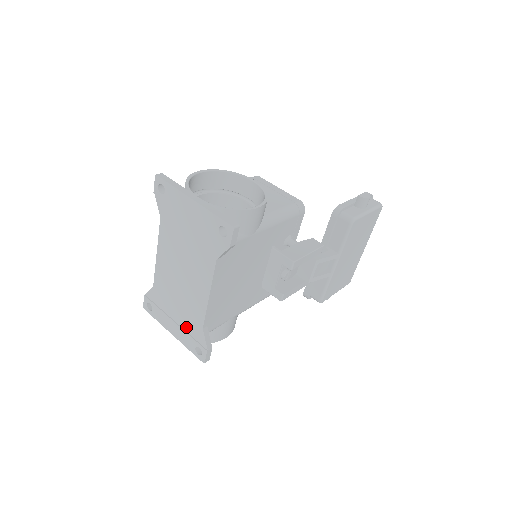
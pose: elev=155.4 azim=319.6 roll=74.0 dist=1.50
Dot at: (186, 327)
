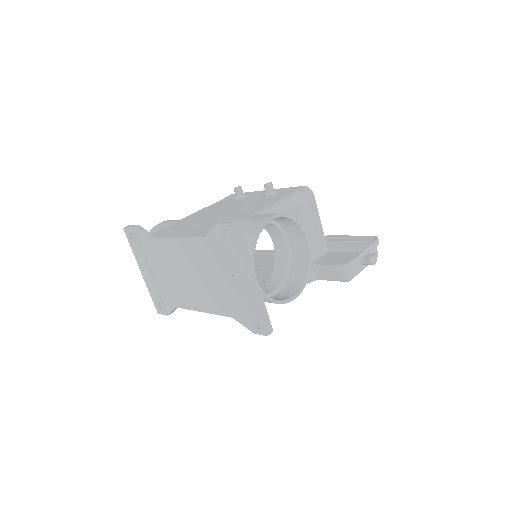
Dot at: (160, 288)
